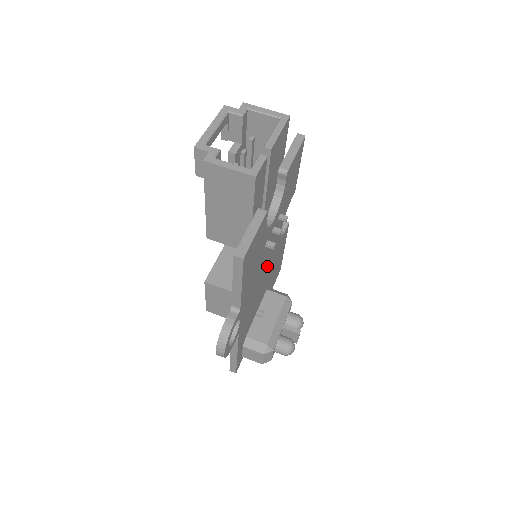
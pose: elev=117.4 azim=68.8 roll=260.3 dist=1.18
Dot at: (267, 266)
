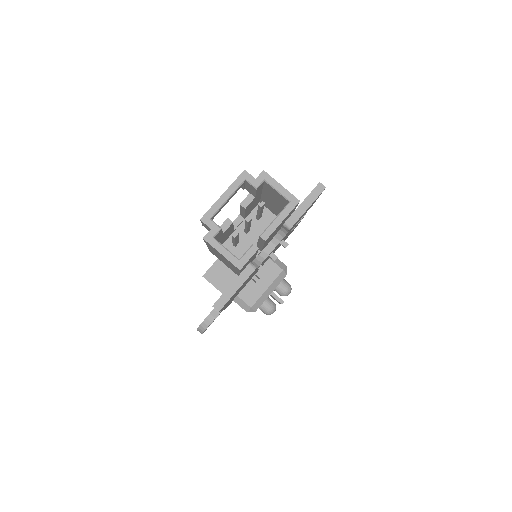
Dot at: occluded
